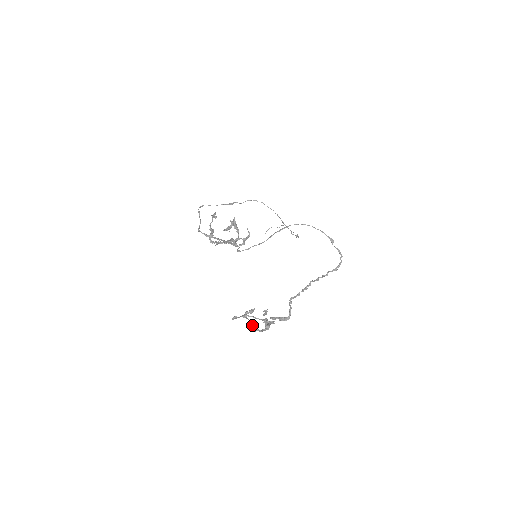
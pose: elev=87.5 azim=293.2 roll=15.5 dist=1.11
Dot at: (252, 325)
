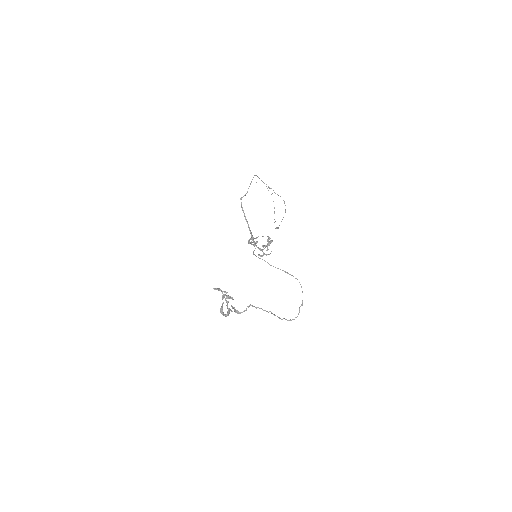
Dot at: occluded
